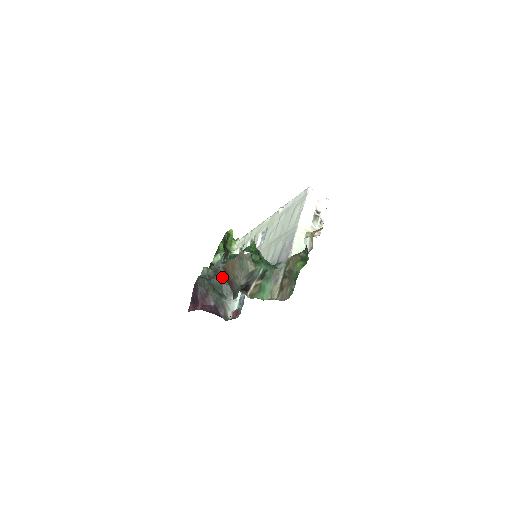
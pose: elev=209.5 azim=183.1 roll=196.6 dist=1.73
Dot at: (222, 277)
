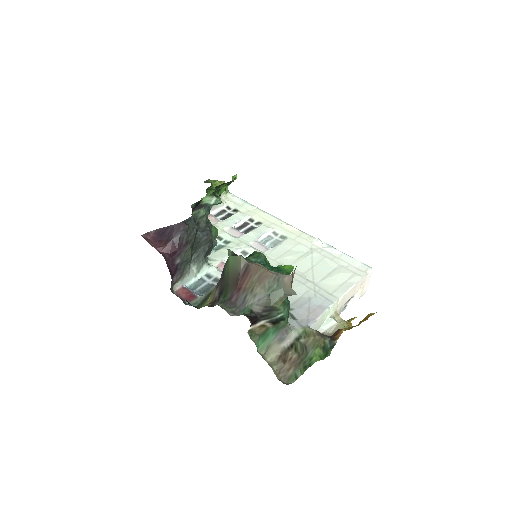
Dot at: (209, 239)
